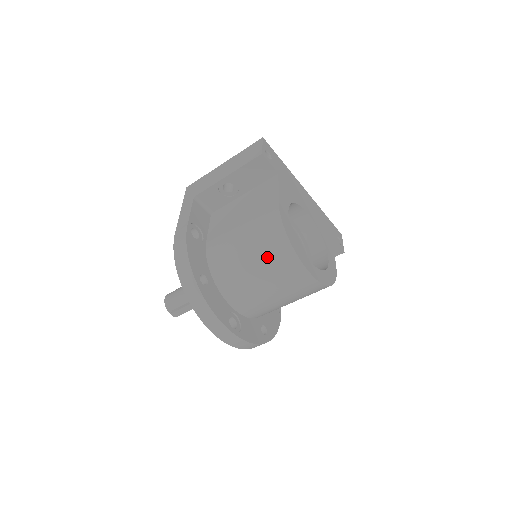
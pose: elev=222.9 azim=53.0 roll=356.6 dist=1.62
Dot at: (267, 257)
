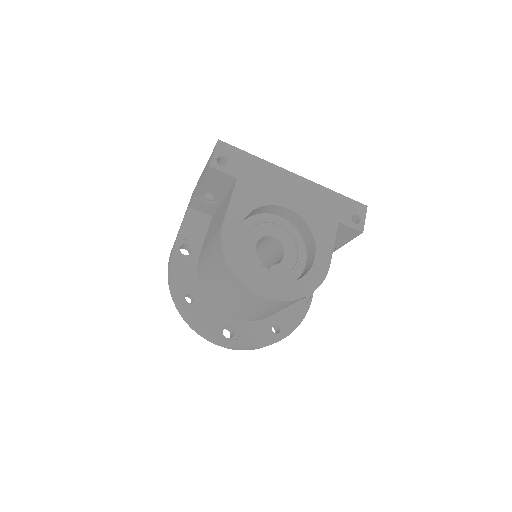
Dot at: (223, 280)
